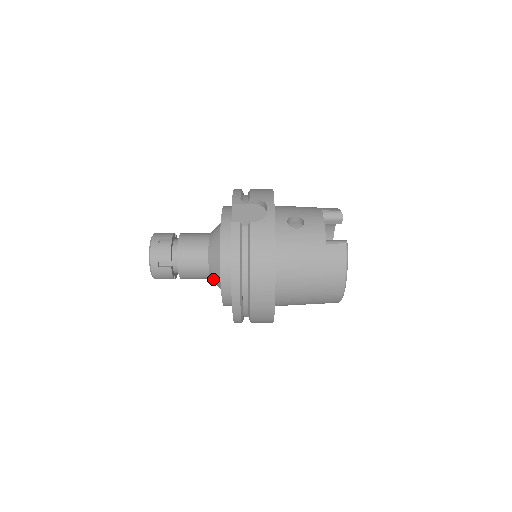
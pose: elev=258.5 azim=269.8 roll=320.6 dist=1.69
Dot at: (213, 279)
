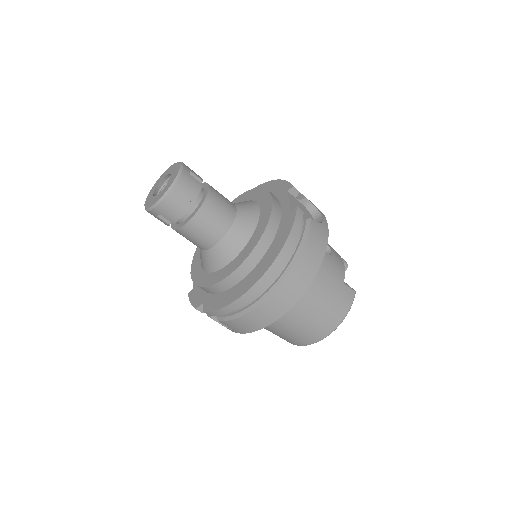
Dot at: (217, 251)
